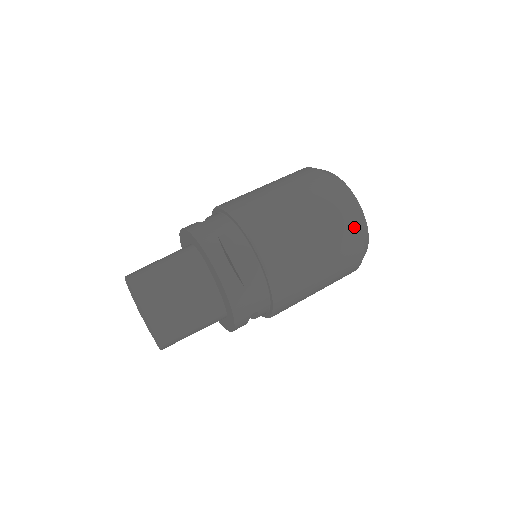
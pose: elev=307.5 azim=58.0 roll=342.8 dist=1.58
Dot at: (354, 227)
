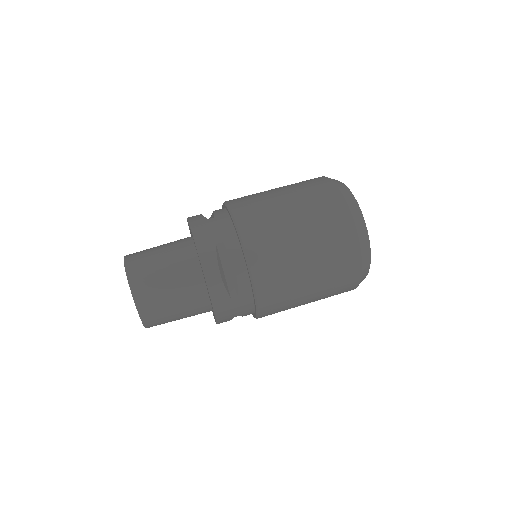
Dot at: (355, 260)
